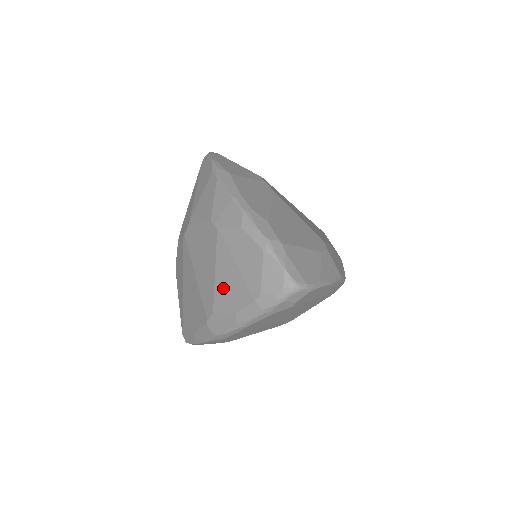
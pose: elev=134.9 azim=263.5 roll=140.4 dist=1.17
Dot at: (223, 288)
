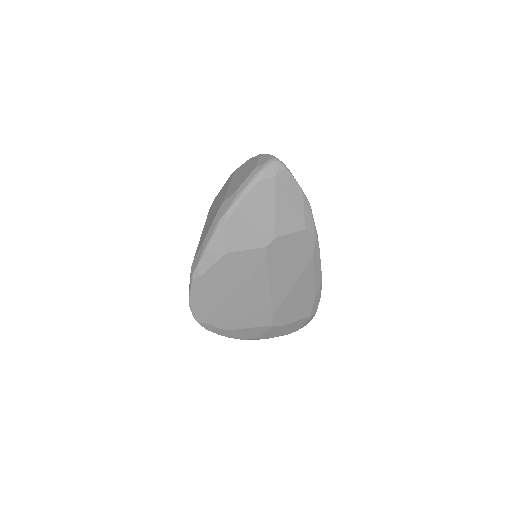
Dot at: (232, 187)
